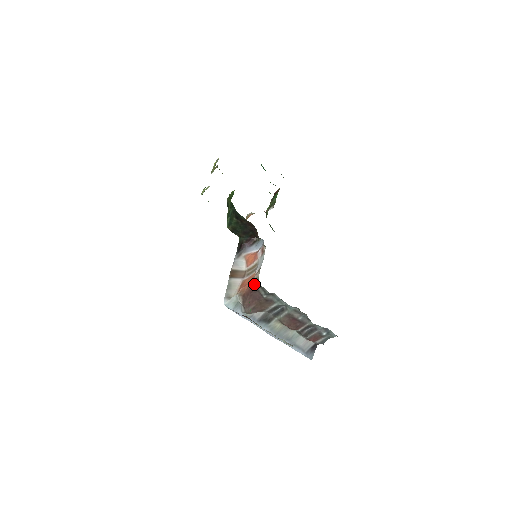
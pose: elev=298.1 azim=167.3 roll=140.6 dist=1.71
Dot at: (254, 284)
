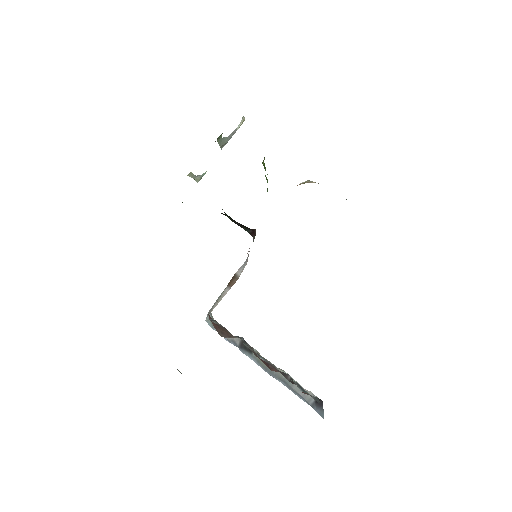
Dot at: occluded
